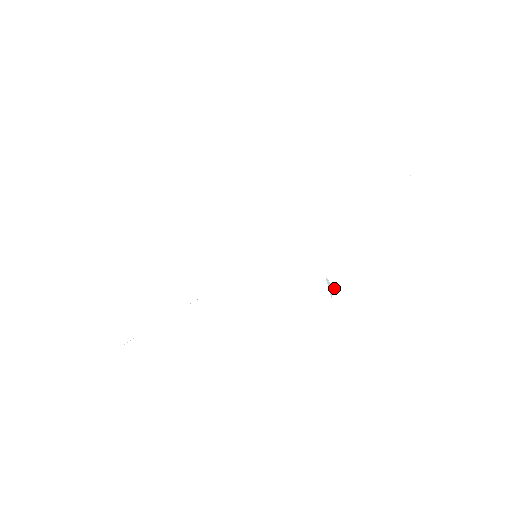
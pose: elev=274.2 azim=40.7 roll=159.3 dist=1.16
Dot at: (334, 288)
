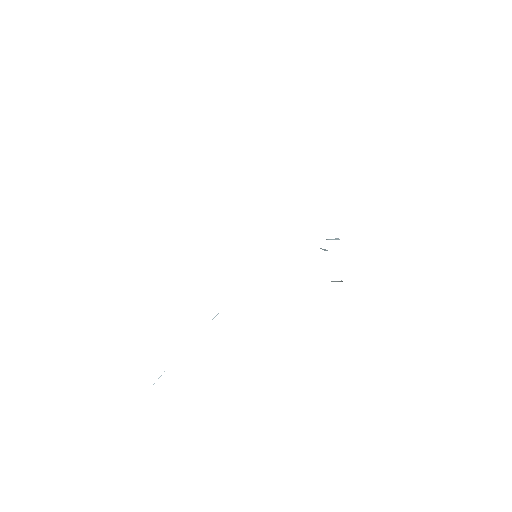
Dot at: (337, 238)
